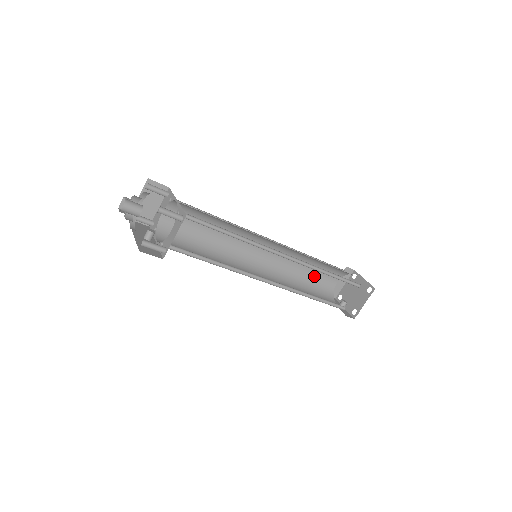
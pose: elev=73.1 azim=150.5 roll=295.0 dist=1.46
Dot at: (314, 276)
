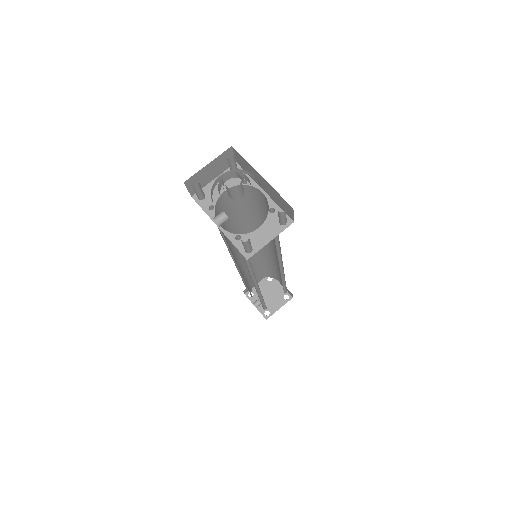
Dot at: occluded
